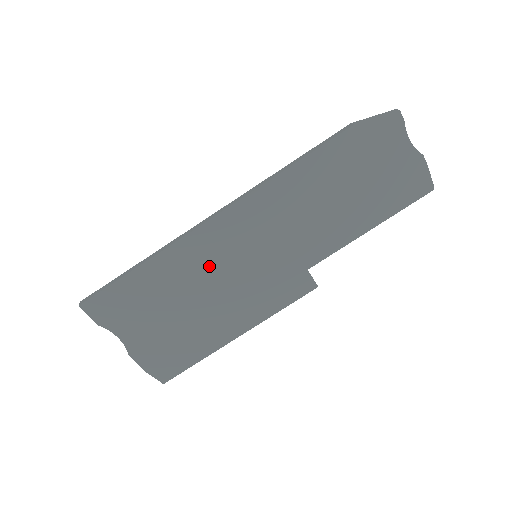
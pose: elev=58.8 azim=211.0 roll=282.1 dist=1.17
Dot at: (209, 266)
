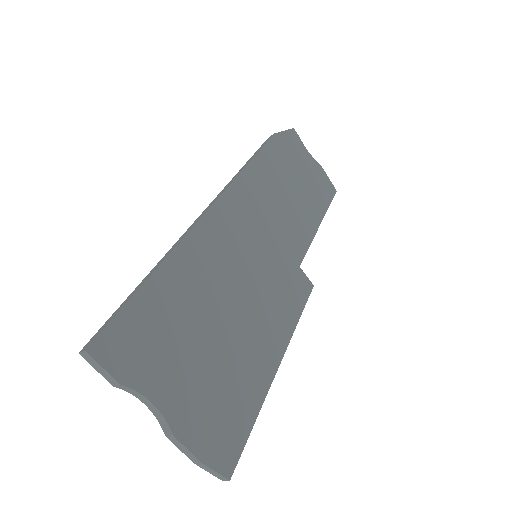
Dot at: (224, 267)
